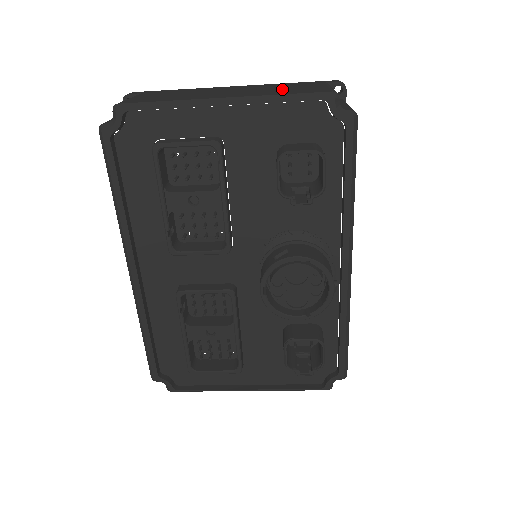
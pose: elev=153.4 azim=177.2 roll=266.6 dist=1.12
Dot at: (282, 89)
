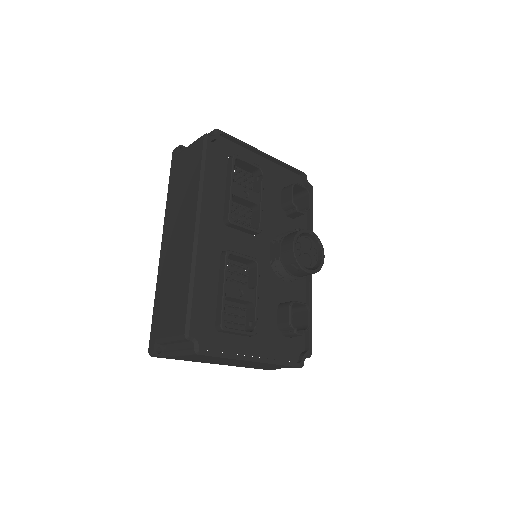
Dot at: occluded
